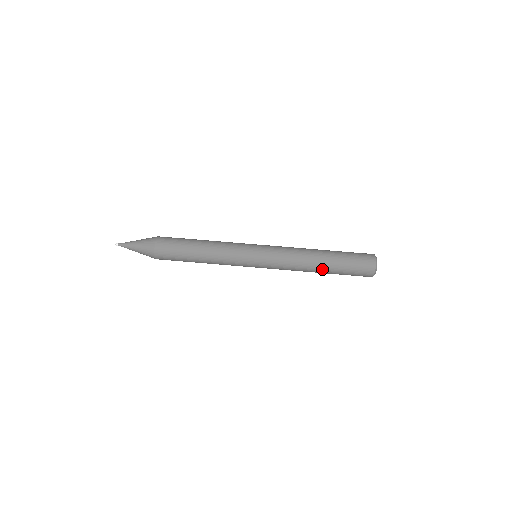
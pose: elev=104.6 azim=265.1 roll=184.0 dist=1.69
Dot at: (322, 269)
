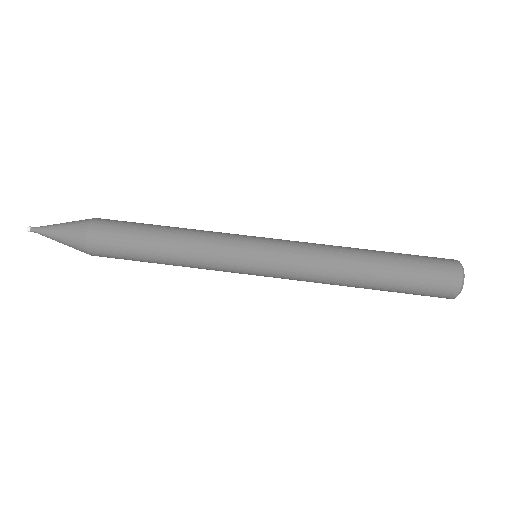
Dot at: (365, 287)
